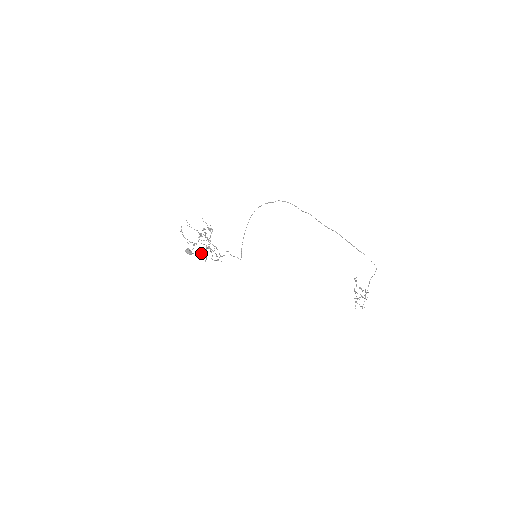
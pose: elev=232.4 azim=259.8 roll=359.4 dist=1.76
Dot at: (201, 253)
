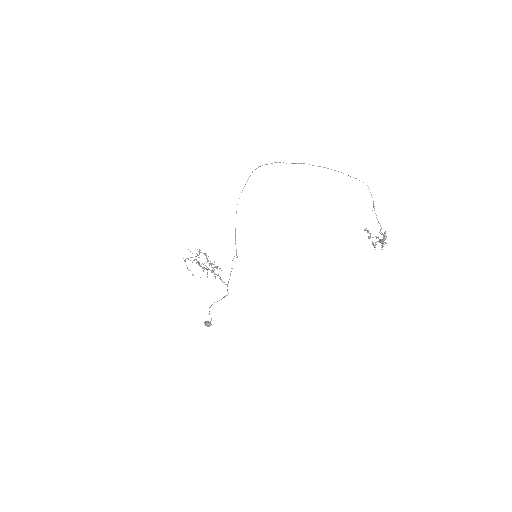
Dot at: (198, 261)
